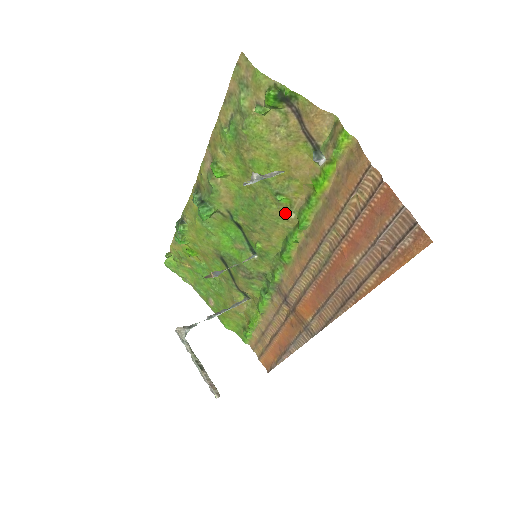
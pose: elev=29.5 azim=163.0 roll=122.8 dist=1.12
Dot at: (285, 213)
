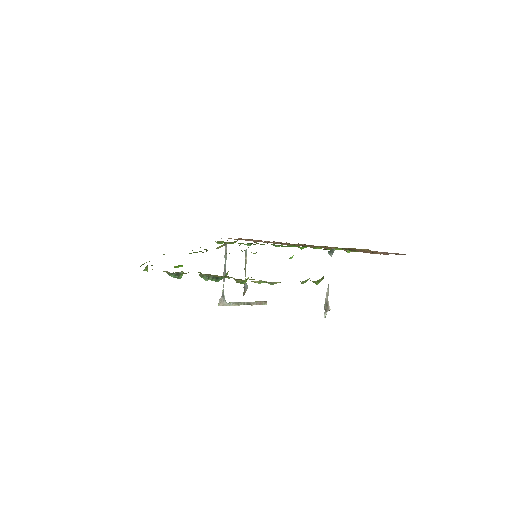
Dot at: occluded
